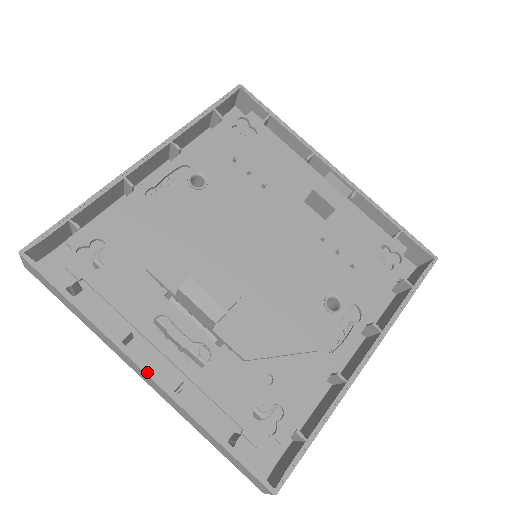
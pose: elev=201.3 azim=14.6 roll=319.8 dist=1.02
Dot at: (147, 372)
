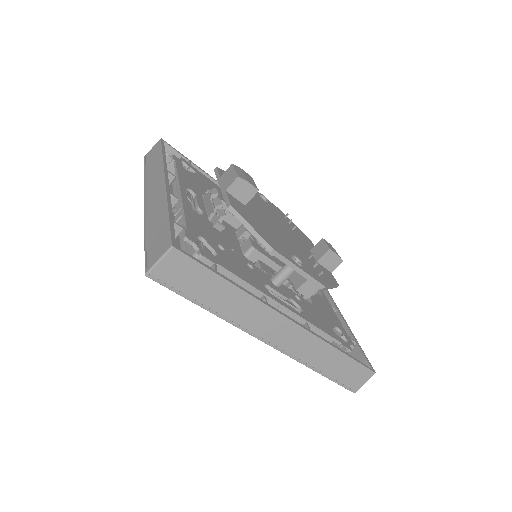
Dot at: (166, 180)
